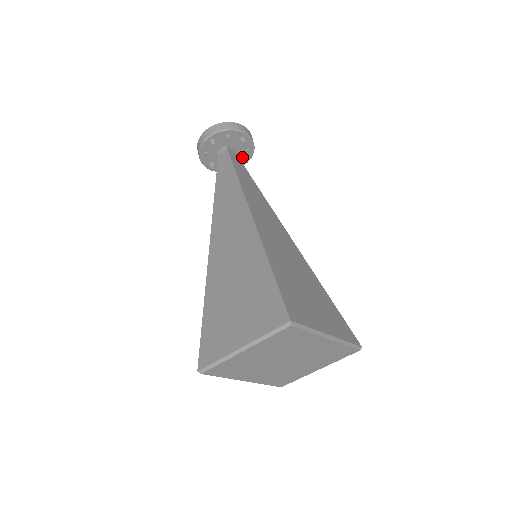
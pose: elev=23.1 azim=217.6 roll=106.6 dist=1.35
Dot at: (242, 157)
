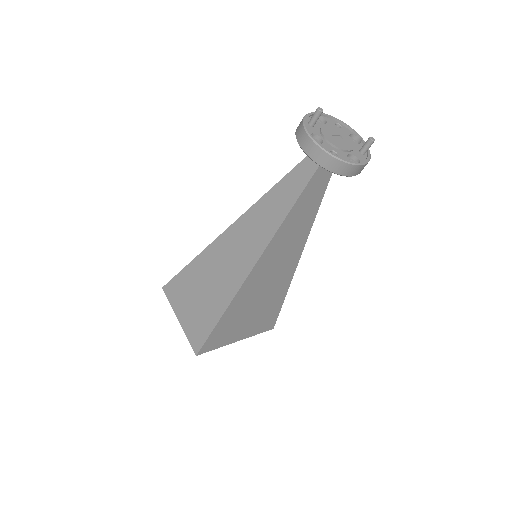
Dot at: occluded
